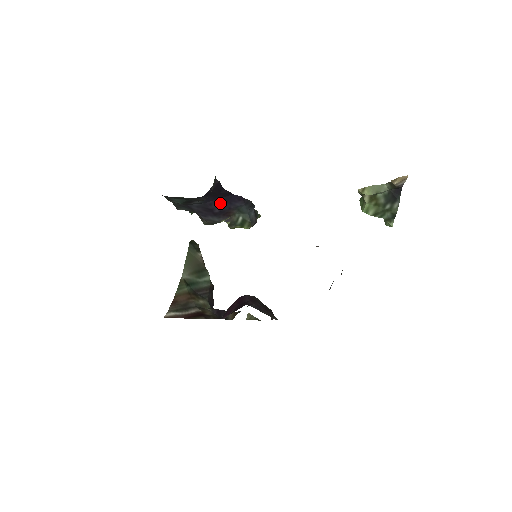
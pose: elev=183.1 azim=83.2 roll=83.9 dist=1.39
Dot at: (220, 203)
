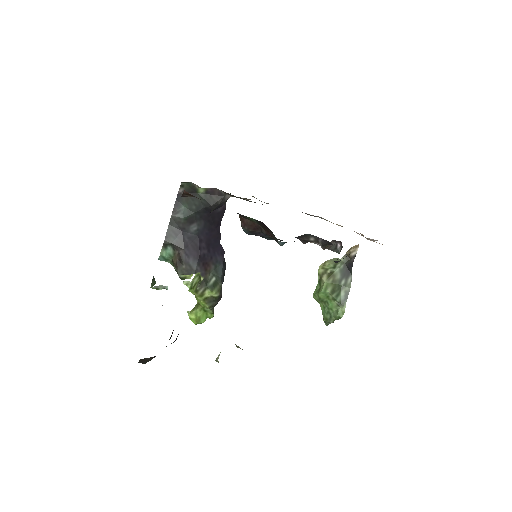
Dot at: (207, 246)
